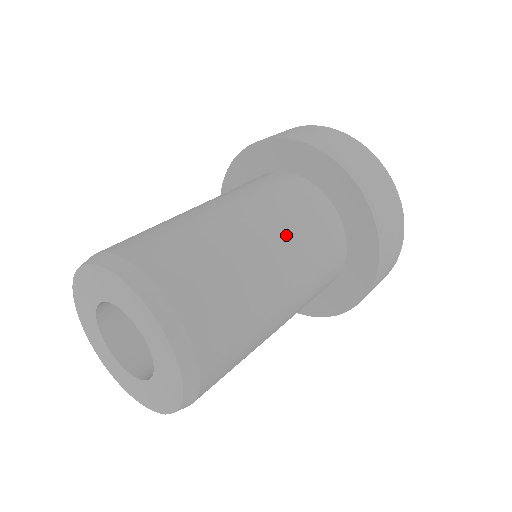
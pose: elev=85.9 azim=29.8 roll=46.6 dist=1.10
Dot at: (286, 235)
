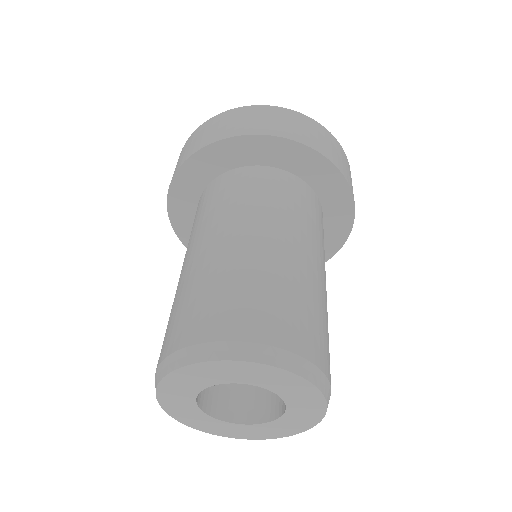
Dot at: (323, 256)
